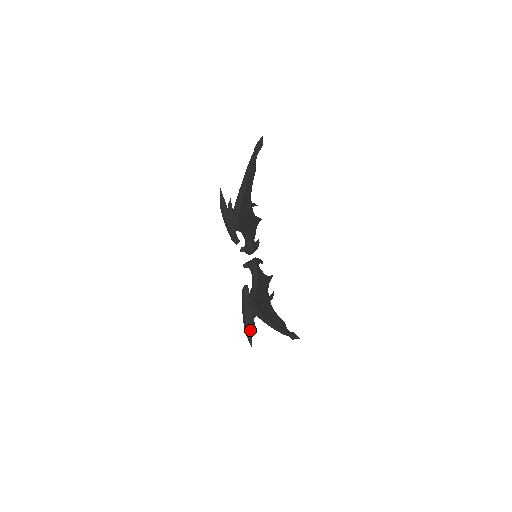
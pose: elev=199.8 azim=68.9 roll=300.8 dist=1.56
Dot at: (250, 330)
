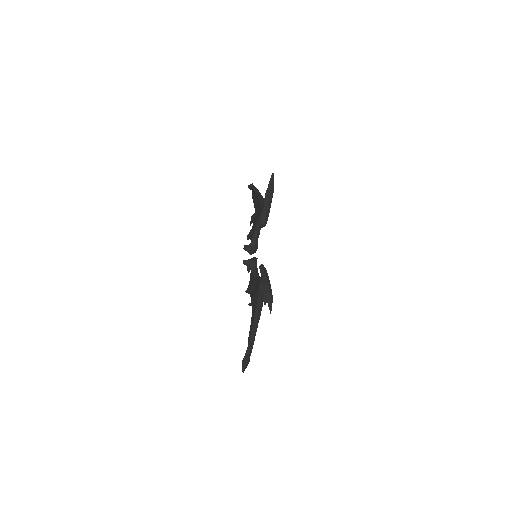
Dot at: (272, 297)
